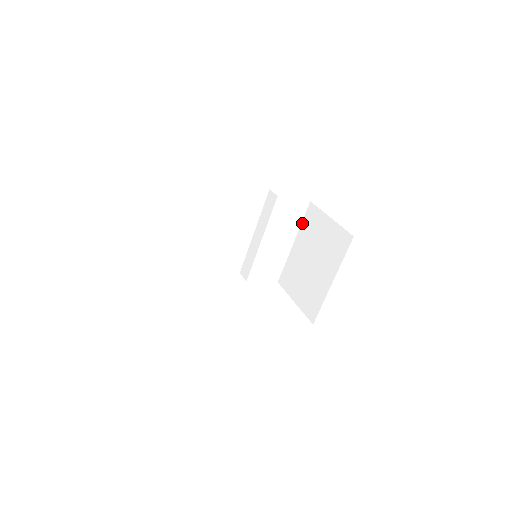
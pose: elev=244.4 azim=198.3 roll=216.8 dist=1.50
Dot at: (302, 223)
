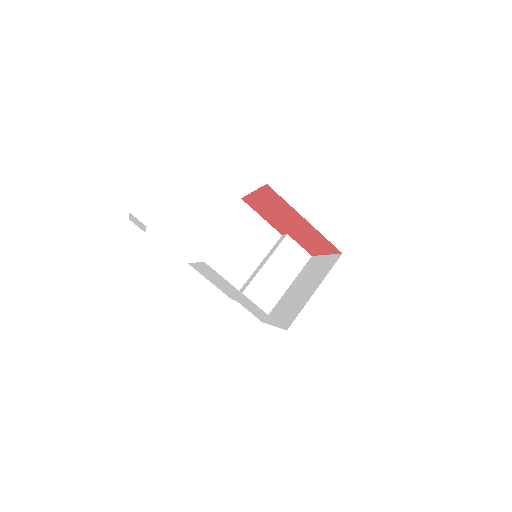
Dot at: (300, 272)
